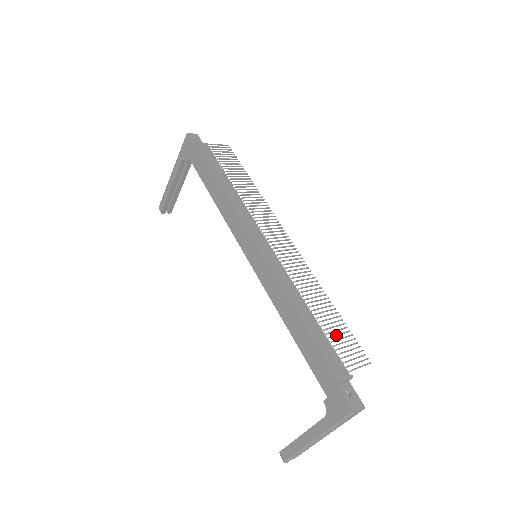
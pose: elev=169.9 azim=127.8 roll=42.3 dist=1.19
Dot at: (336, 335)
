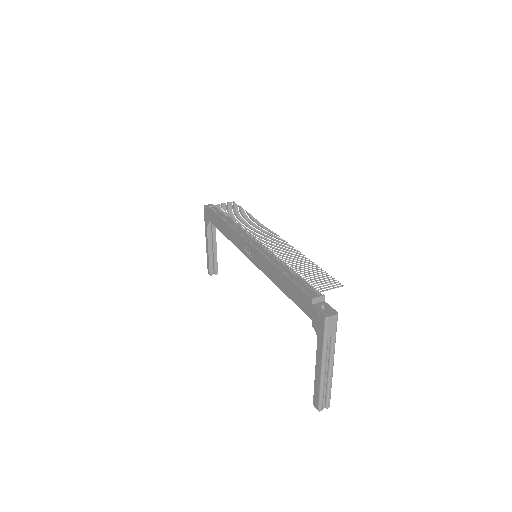
Dot at: (311, 275)
